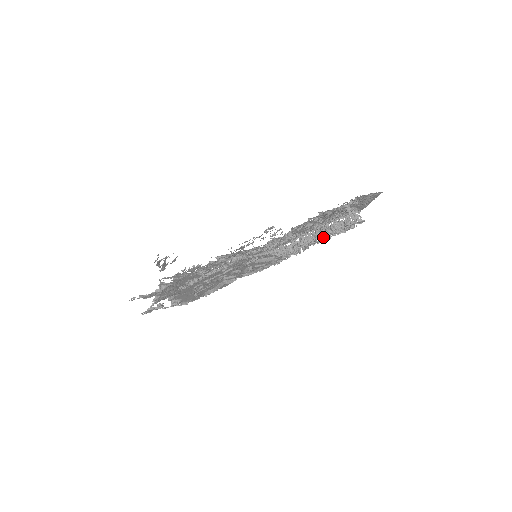
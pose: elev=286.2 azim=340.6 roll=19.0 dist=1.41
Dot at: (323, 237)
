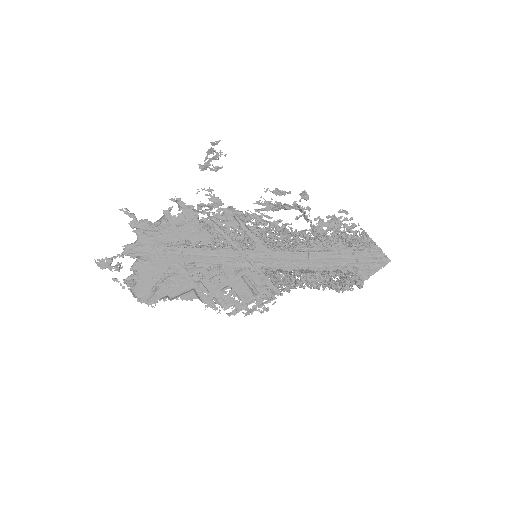
Dot at: (323, 275)
